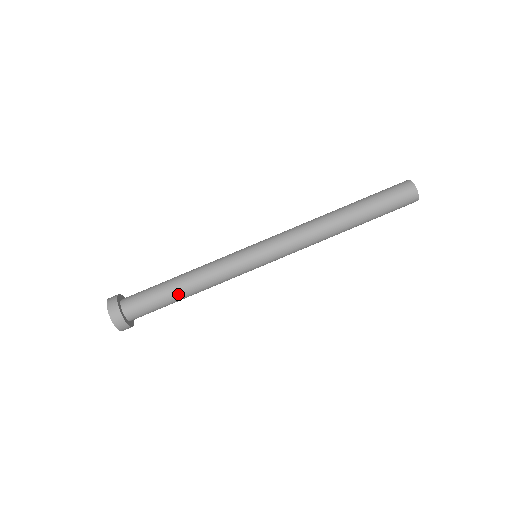
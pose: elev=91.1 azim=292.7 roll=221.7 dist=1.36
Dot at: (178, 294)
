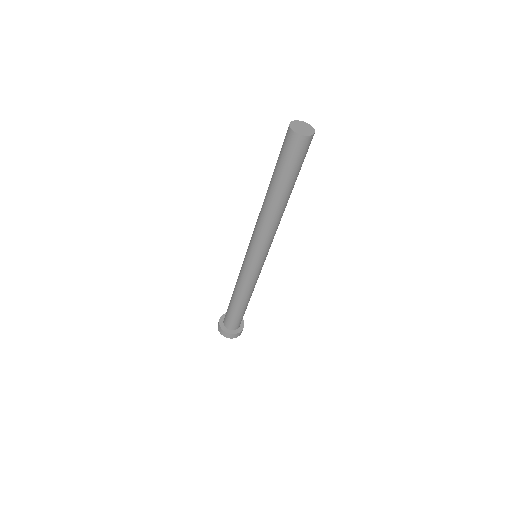
Dot at: (238, 306)
